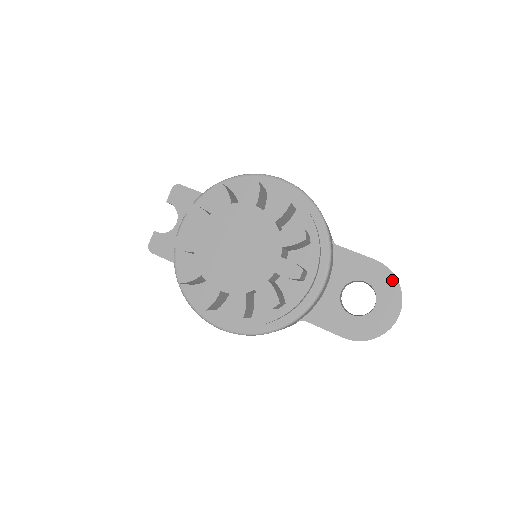
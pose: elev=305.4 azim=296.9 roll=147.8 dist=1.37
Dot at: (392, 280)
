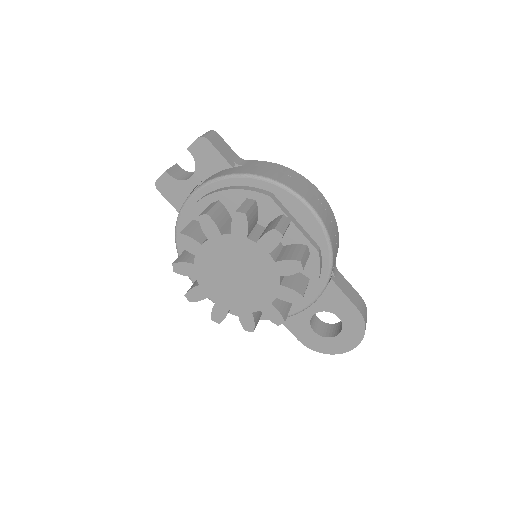
Dot at: (361, 329)
